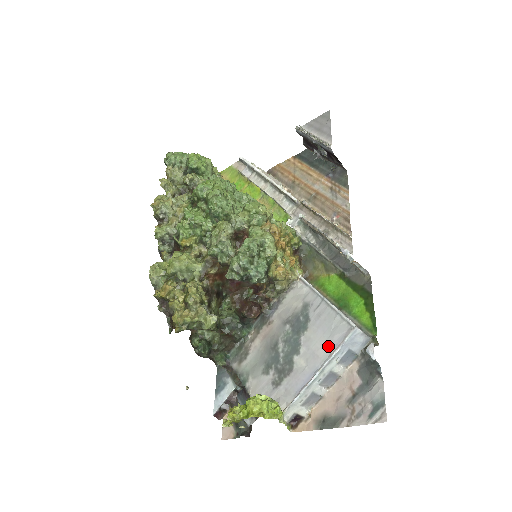
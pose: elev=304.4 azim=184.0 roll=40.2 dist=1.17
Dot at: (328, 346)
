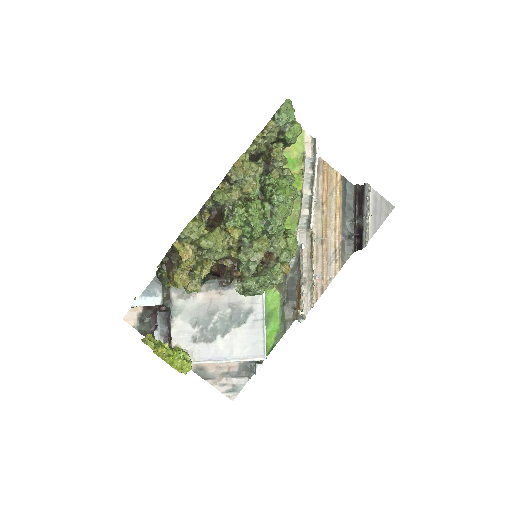
Dot at: (243, 352)
